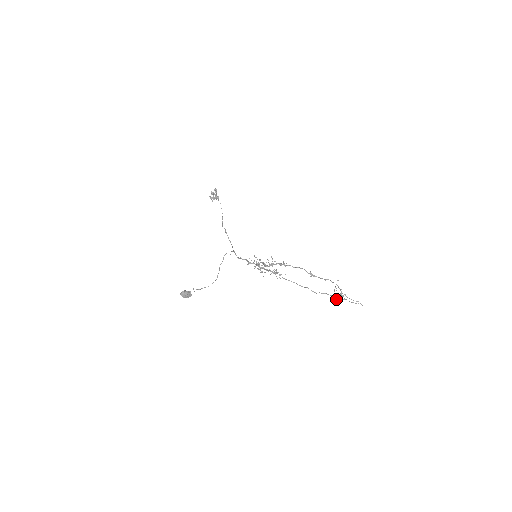
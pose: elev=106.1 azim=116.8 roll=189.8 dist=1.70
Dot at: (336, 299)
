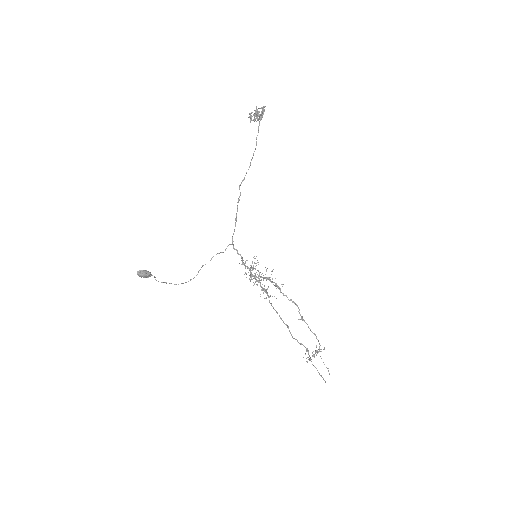
Dot at: occluded
